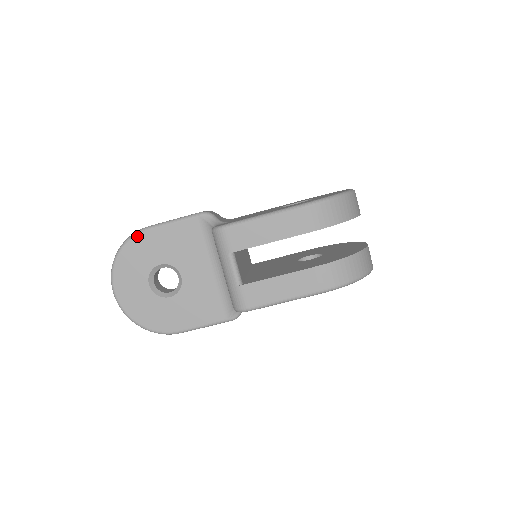
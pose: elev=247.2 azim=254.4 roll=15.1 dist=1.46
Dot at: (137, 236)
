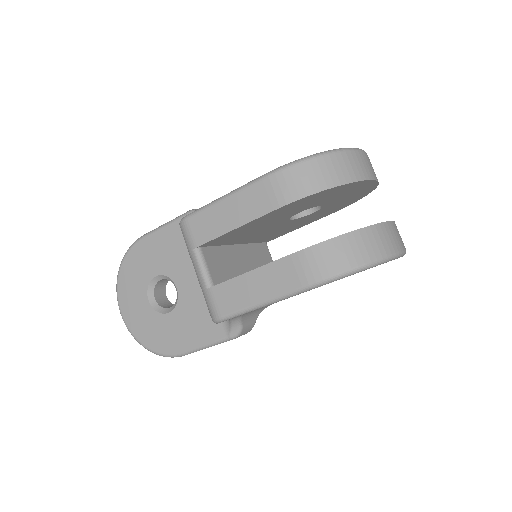
Dot at: (133, 247)
